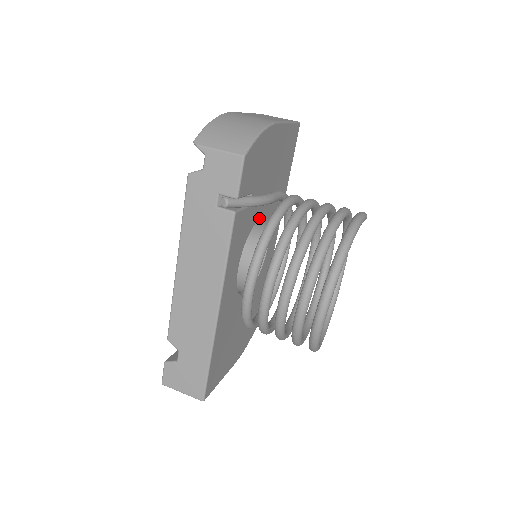
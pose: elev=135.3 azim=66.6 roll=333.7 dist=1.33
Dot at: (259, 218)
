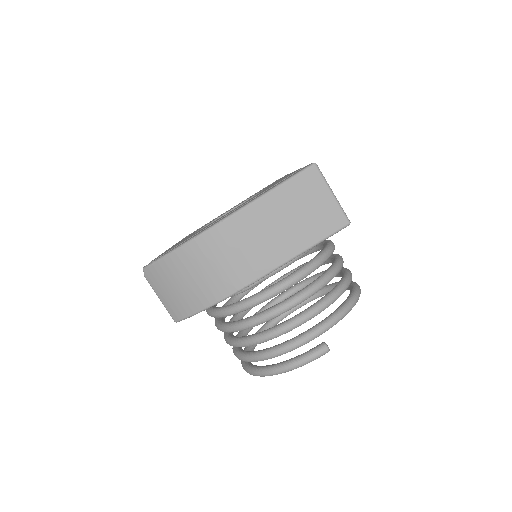
Dot at: occluded
